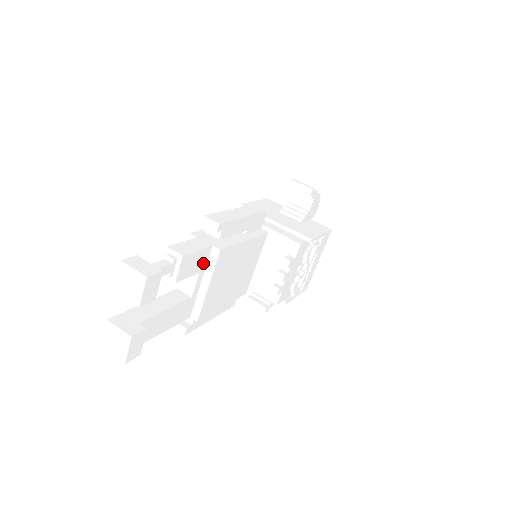
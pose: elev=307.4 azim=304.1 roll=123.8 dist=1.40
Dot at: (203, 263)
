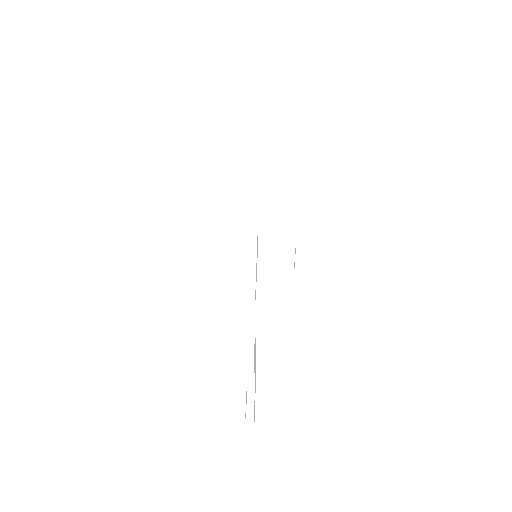
Dot at: occluded
